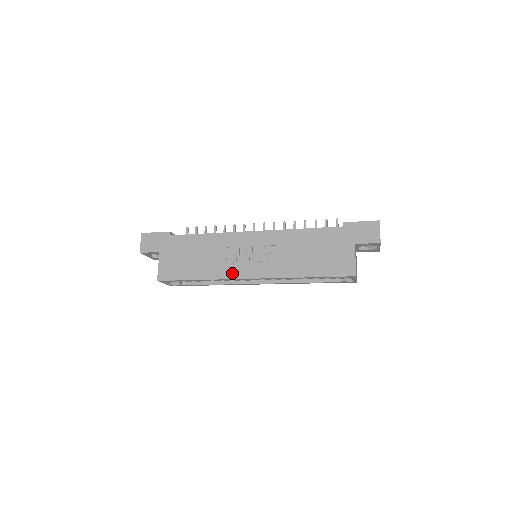
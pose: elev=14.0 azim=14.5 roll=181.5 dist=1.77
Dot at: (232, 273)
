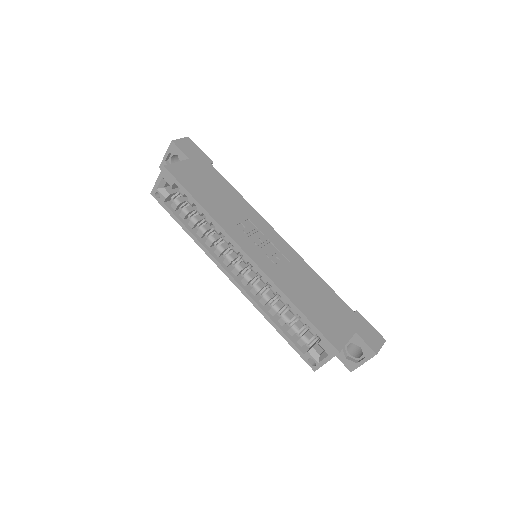
Dot at: (235, 234)
